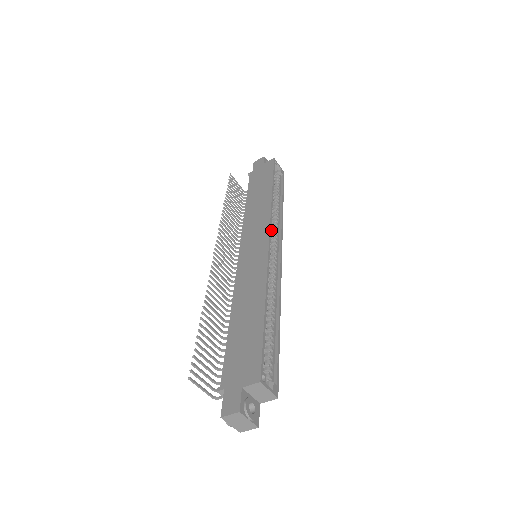
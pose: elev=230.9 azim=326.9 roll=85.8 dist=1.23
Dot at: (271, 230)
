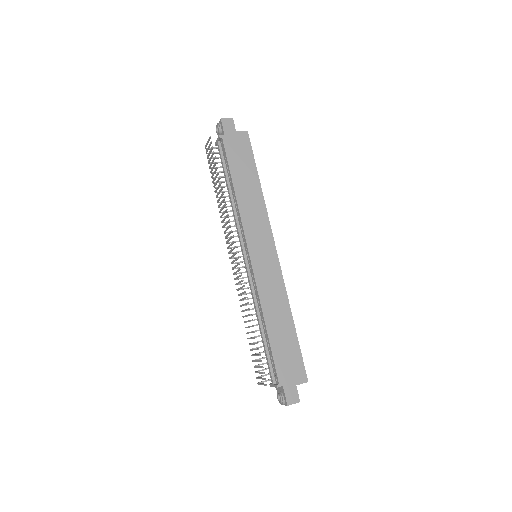
Dot at: occluded
